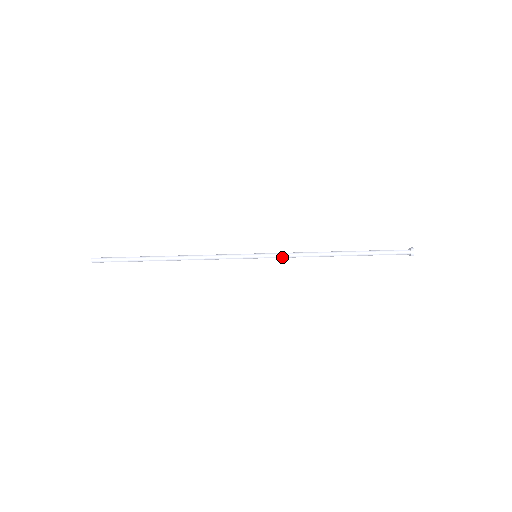
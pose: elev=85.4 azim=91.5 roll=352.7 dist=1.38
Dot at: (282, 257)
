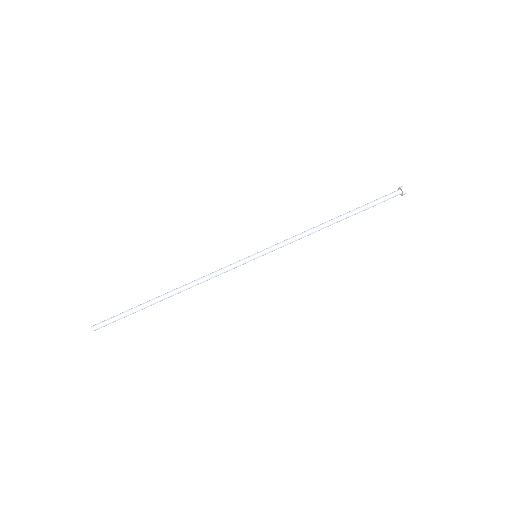
Dot at: (282, 246)
